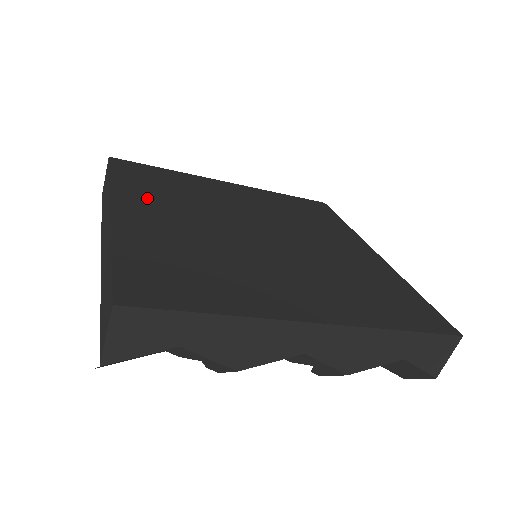
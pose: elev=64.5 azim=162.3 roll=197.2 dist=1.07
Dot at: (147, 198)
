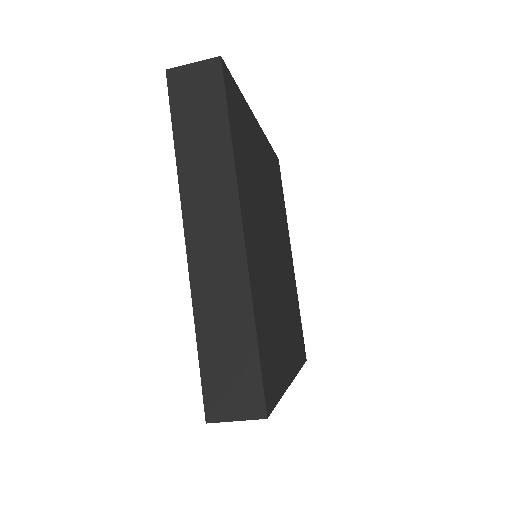
Dot at: (248, 191)
